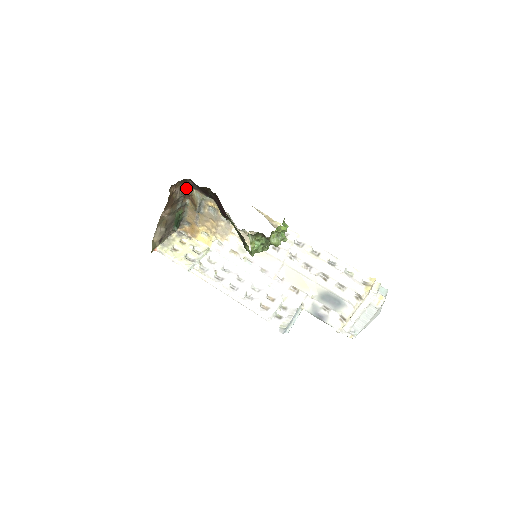
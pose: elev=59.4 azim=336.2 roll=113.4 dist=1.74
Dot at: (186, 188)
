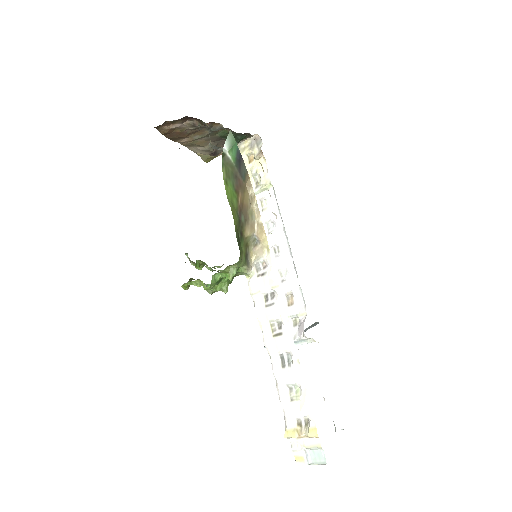
Dot at: (198, 119)
